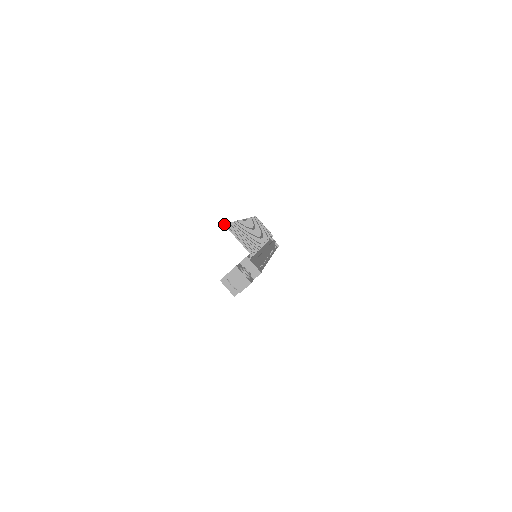
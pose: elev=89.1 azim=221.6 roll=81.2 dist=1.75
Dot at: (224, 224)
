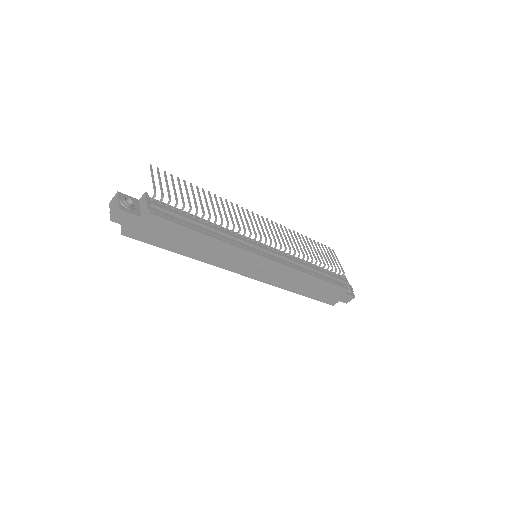
Dot at: (150, 164)
